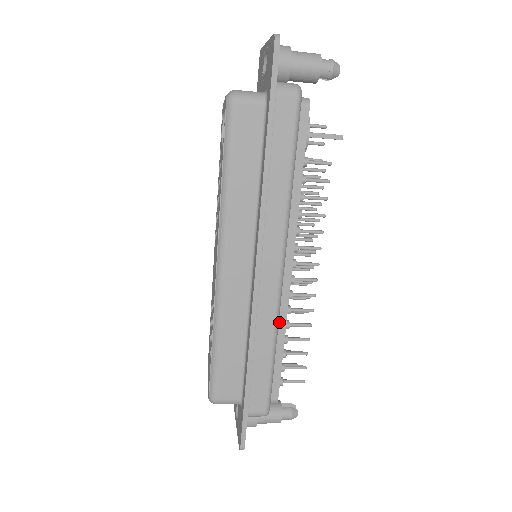
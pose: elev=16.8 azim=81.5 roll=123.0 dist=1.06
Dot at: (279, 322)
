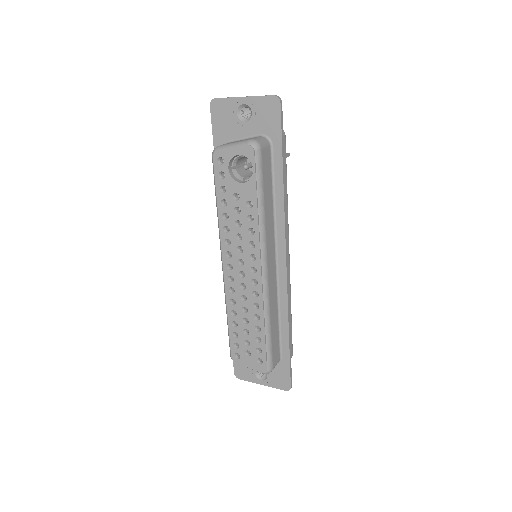
Dot at: occluded
